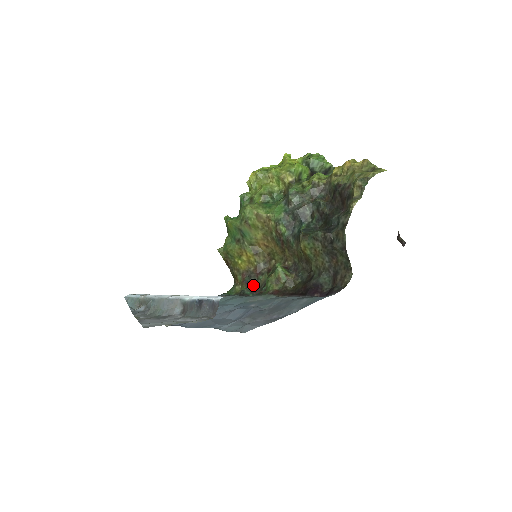
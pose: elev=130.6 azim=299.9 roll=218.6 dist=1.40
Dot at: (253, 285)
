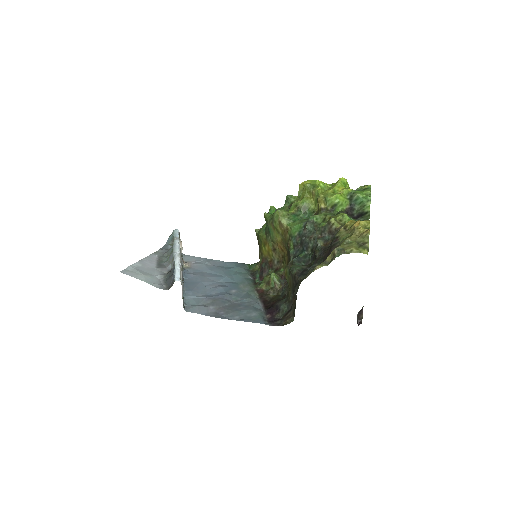
Dot at: (263, 272)
